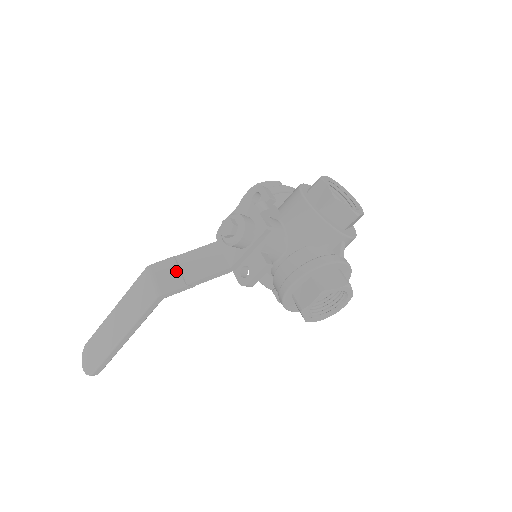
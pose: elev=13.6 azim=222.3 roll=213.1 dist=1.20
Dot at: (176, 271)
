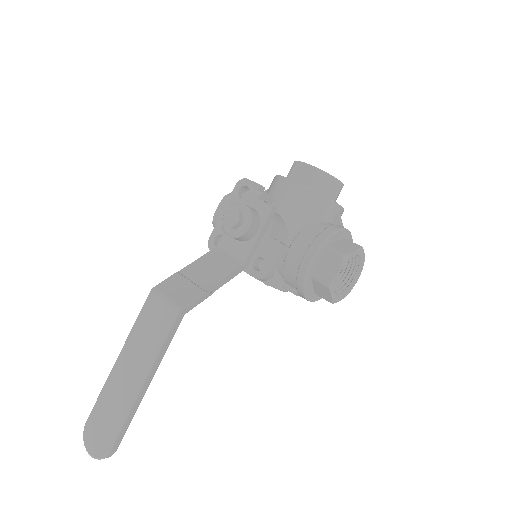
Dot at: (187, 283)
